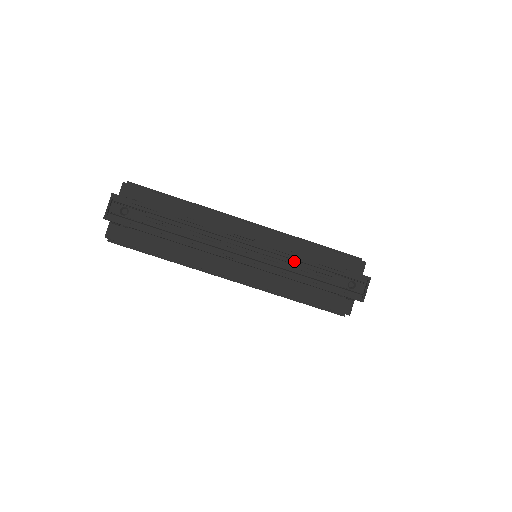
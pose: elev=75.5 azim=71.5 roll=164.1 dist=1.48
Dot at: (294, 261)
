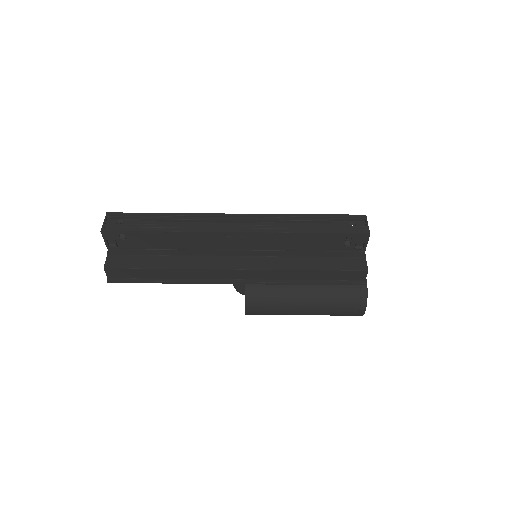
Dot at: (289, 218)
